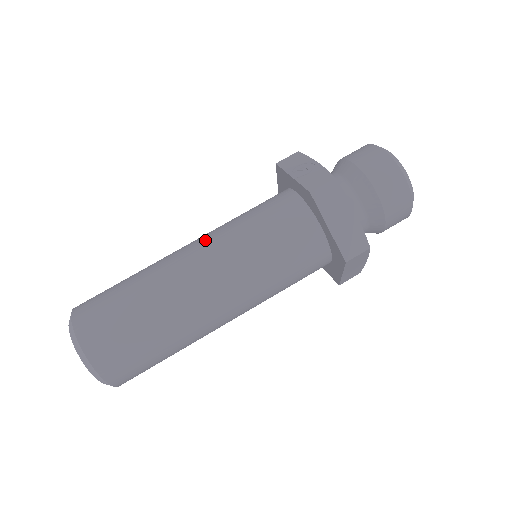
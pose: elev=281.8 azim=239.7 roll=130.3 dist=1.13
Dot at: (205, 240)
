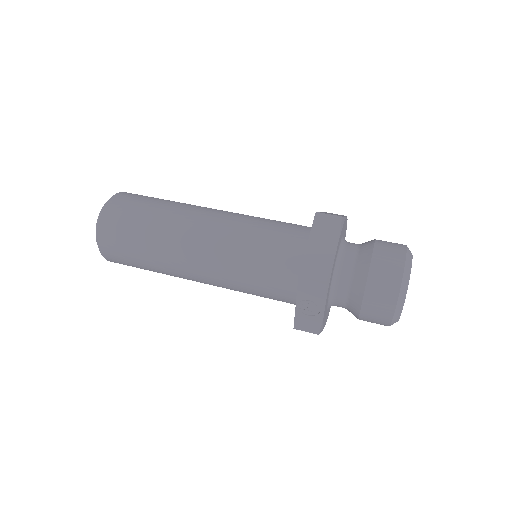
Dot at: occluded
